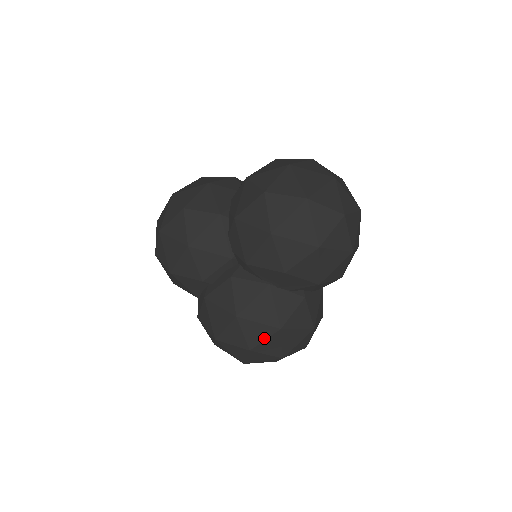
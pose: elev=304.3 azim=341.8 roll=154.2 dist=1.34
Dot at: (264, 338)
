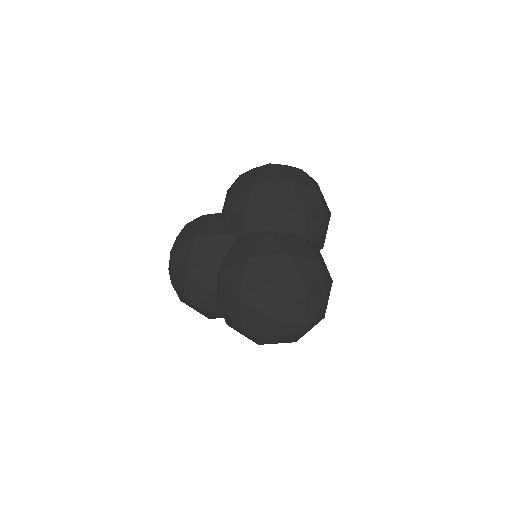
Dot at: (279, 267)
